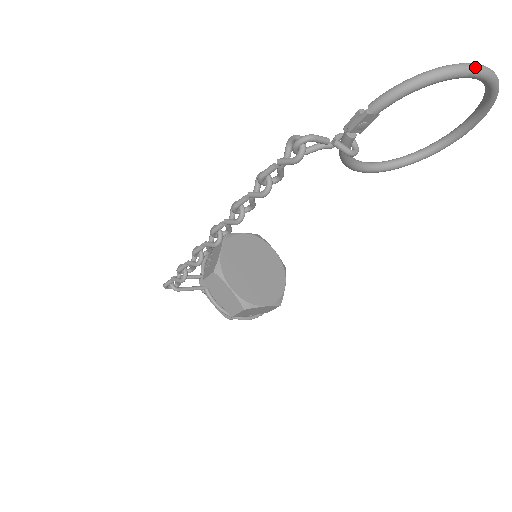
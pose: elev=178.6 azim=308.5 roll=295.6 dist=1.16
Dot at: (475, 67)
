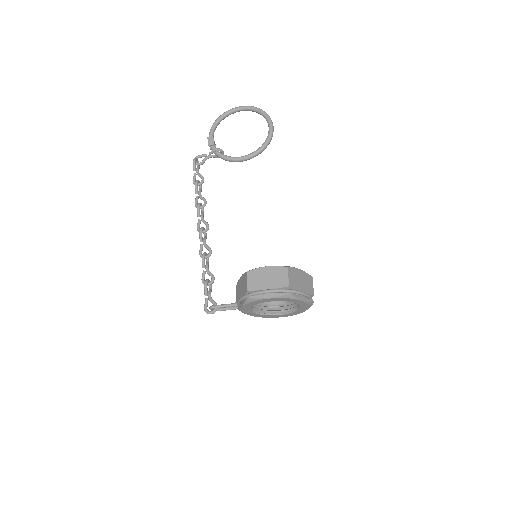
Dot at: (231, 109)
